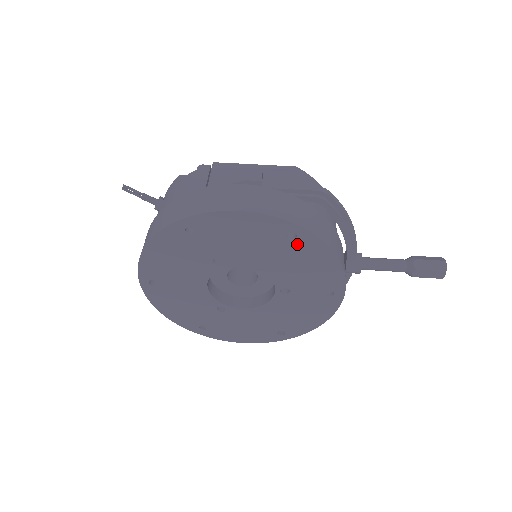
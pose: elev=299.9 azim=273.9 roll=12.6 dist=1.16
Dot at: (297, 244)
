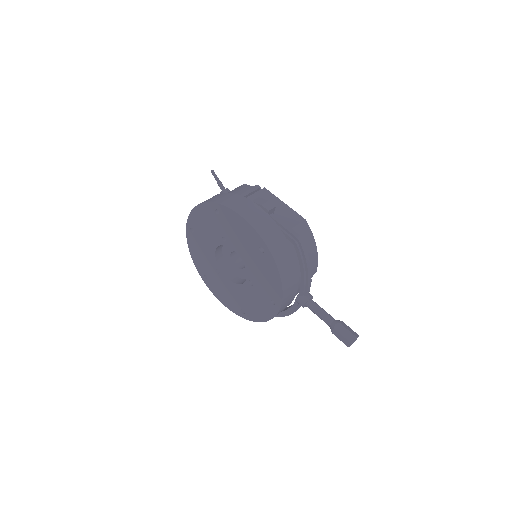
Dot at: (263, 257)
